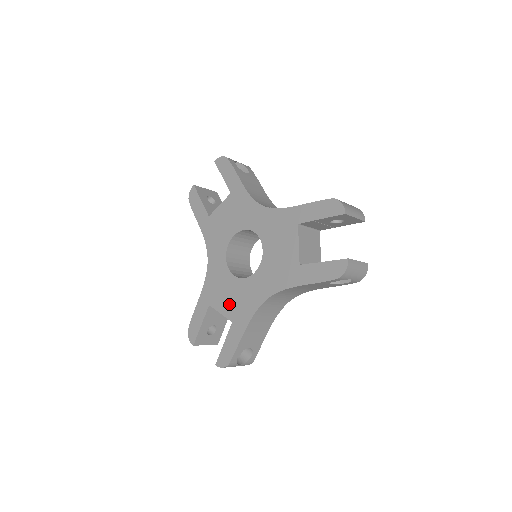
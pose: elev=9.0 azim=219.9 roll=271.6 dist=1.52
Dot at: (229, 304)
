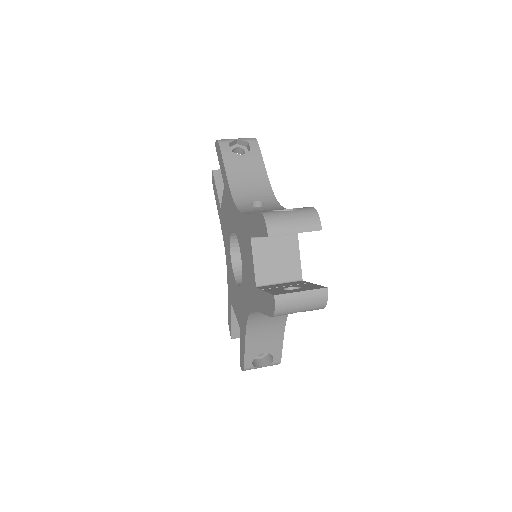
Dot at: (237, 309)
